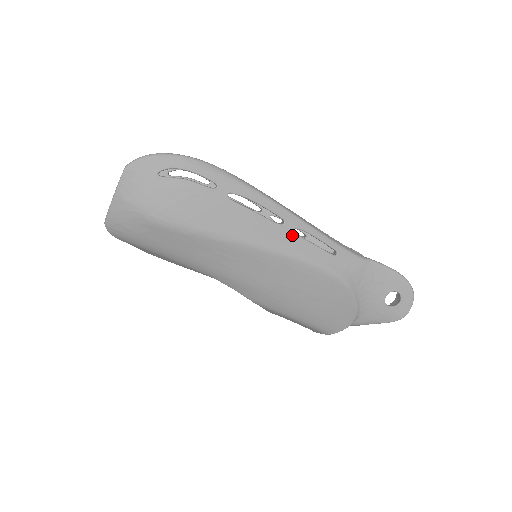
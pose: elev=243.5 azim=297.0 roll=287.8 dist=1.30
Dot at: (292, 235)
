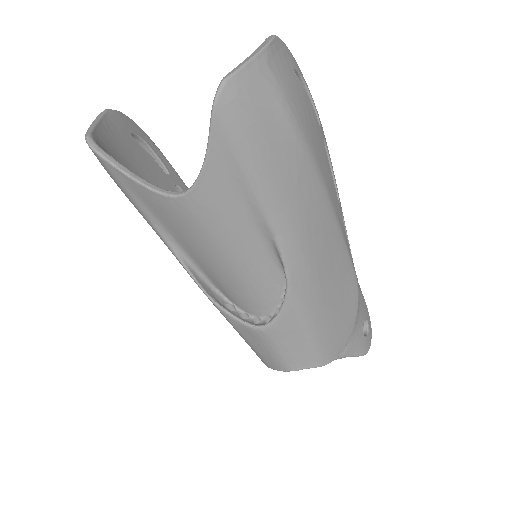
Dot at: (342, 217)
